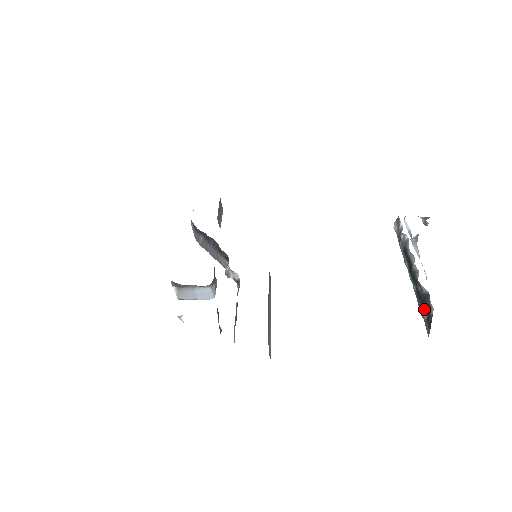
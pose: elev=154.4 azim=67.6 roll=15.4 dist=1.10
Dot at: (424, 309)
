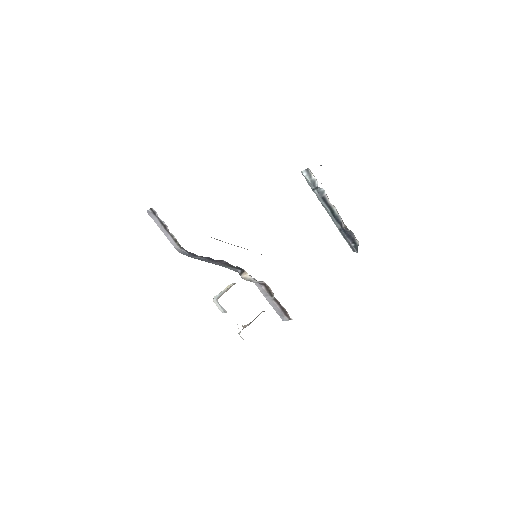
Dot at: (351, 240)
